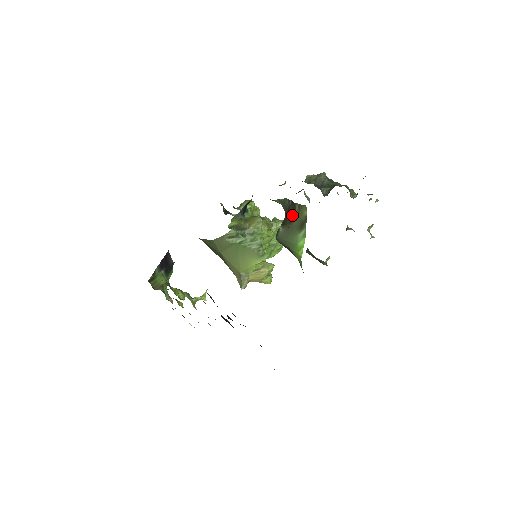
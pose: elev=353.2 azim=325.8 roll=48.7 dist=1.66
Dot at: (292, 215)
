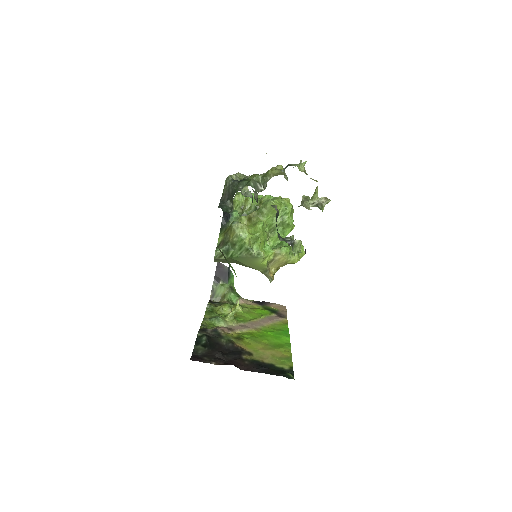
Dot at: occluded
